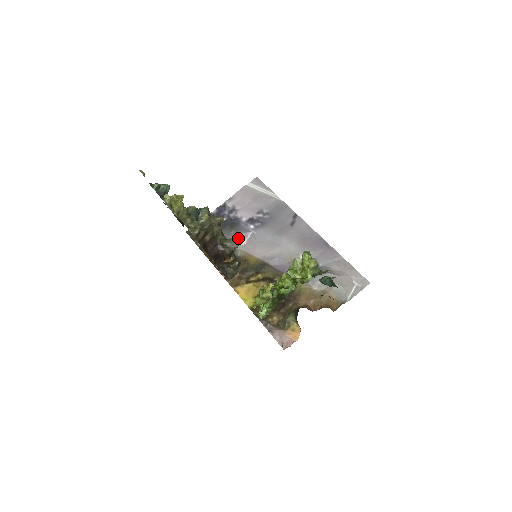
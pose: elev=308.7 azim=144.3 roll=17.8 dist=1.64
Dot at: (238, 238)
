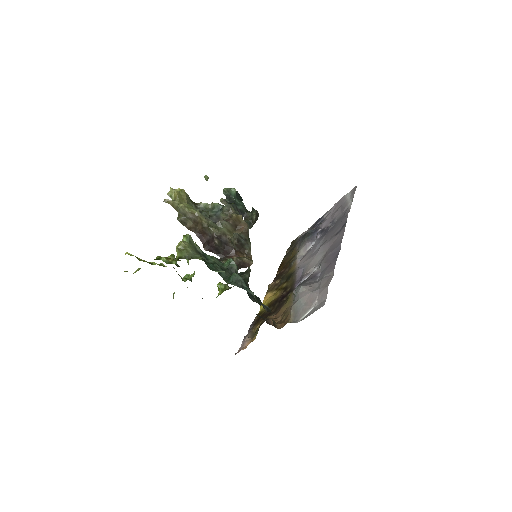
Dot at: (303, 247)
